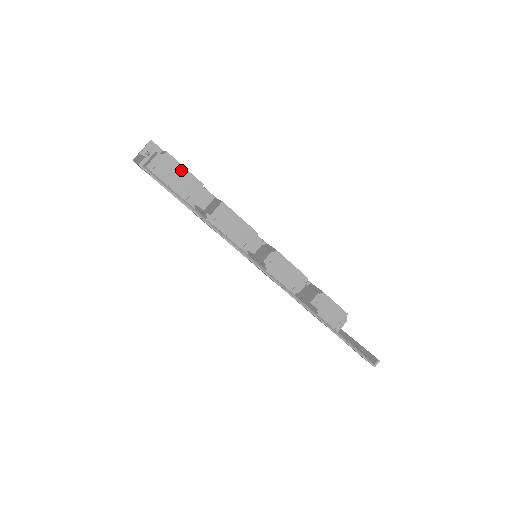
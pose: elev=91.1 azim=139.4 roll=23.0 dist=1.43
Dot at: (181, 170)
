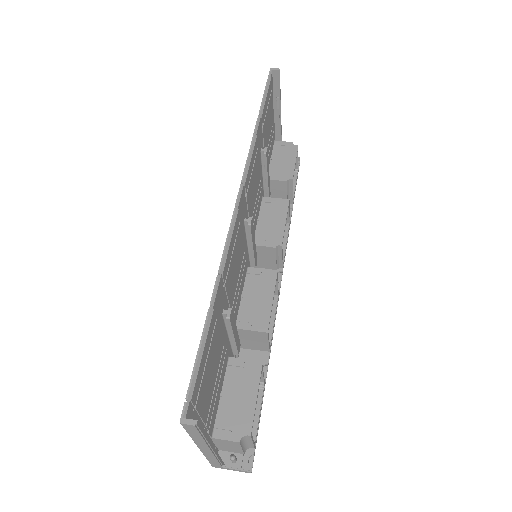
Dot at: (291, 160)
